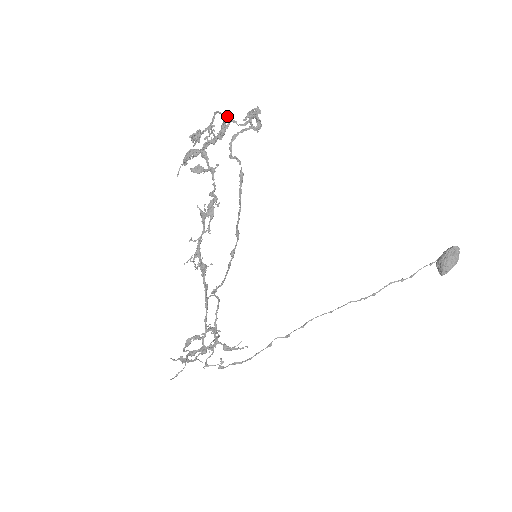
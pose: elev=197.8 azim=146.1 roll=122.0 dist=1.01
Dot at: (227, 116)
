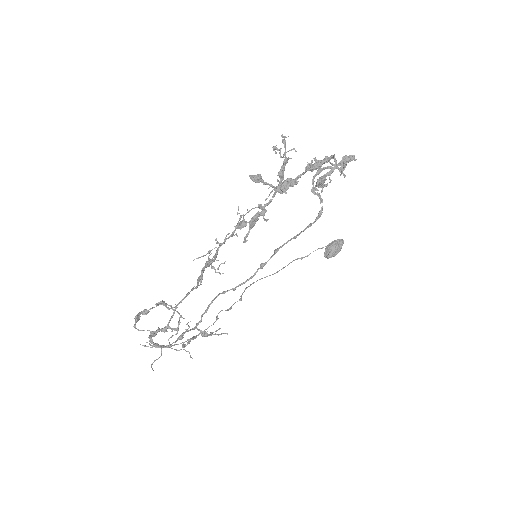
Dot at: (333, 157)
